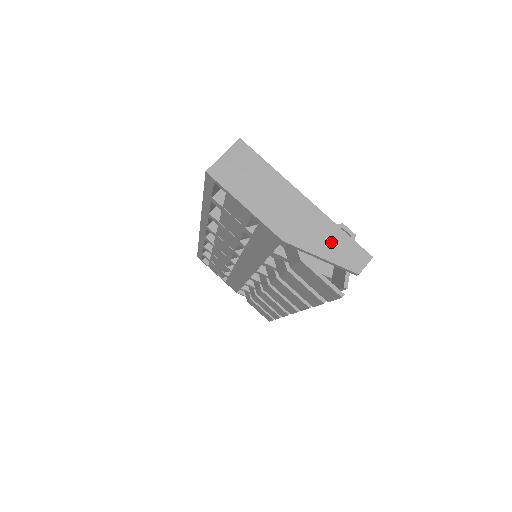
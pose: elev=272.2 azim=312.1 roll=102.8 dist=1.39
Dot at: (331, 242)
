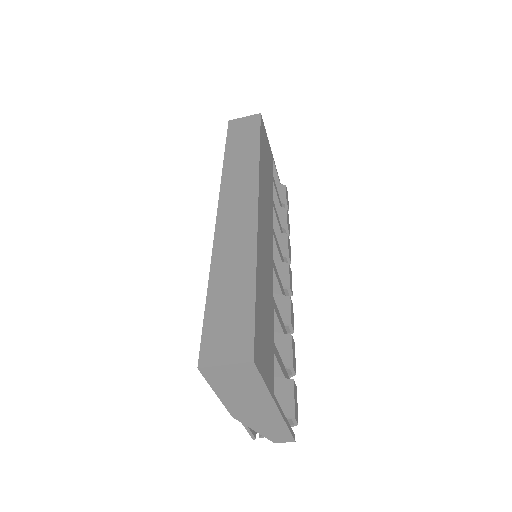
Dot at: (271, 428)
